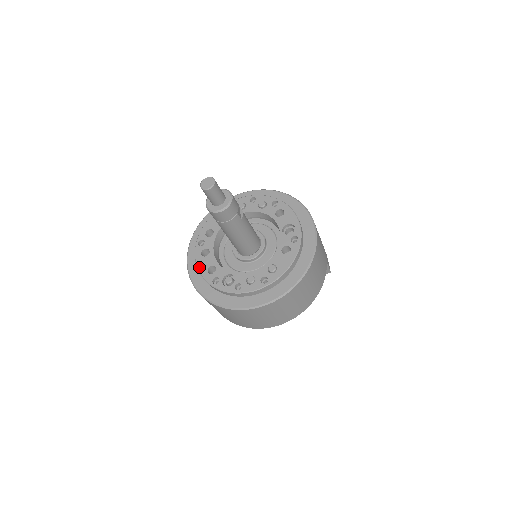
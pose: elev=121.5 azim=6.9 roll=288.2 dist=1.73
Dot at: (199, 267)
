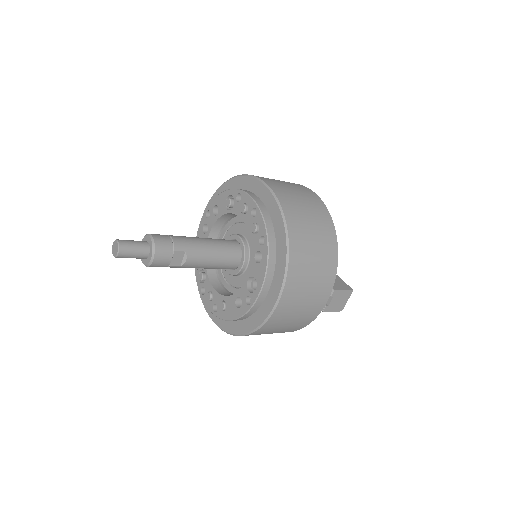
Dot at: occluded
